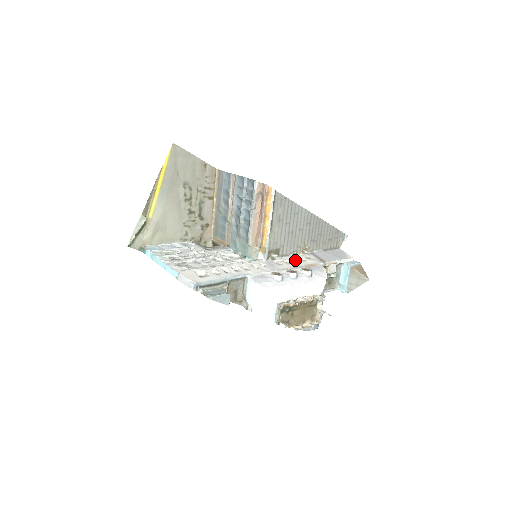
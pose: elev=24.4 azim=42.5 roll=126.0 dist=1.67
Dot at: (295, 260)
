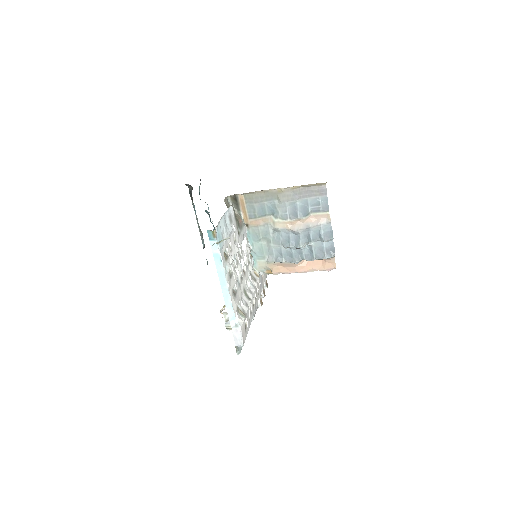
Dot at: occluded
